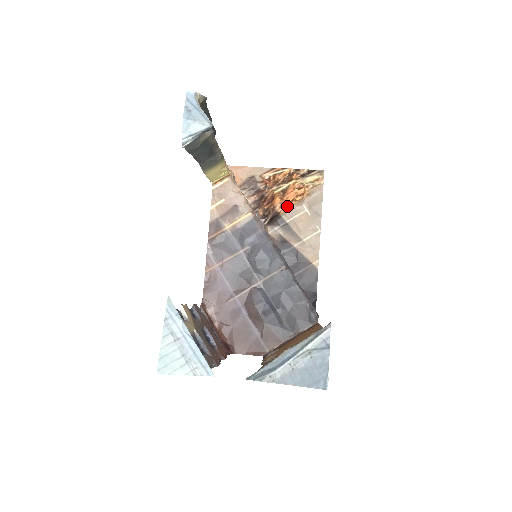
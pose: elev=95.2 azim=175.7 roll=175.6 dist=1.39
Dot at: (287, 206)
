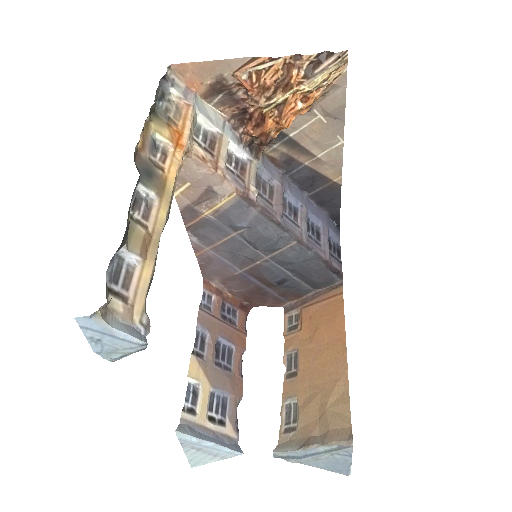
Dot at: occluded
